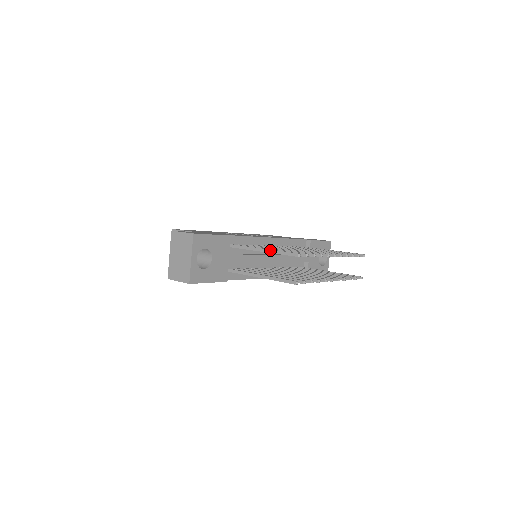
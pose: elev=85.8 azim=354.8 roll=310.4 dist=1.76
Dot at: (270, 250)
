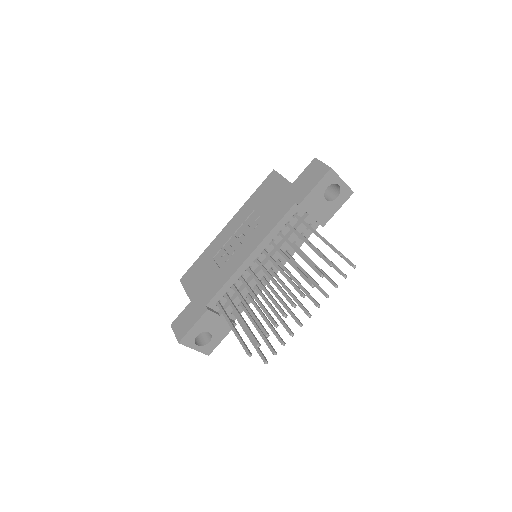
Dot at: (235, 334)
